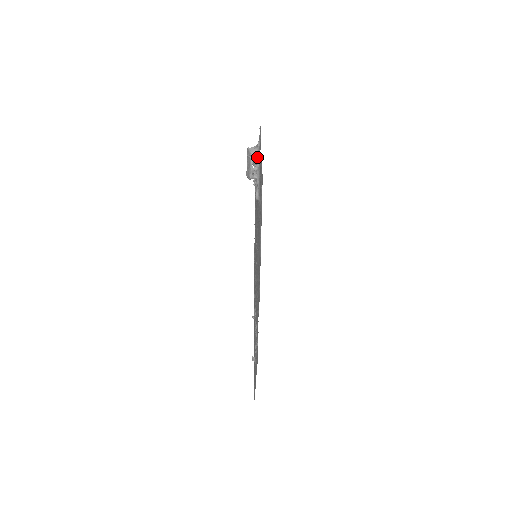
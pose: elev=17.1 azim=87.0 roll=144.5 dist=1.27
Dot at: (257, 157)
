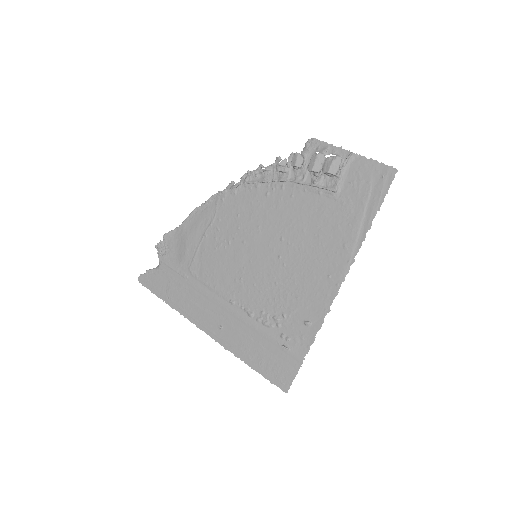
Dot at: (348, 158)
